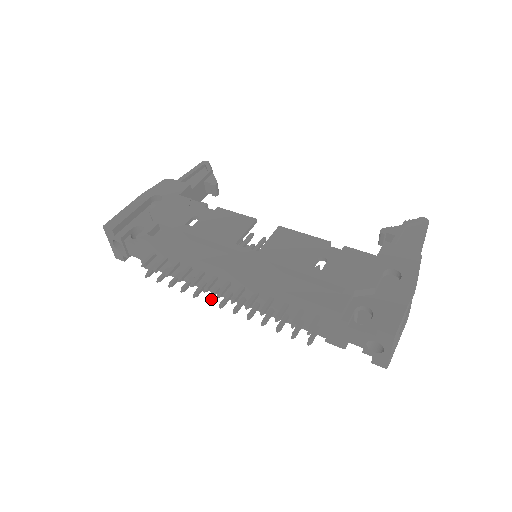
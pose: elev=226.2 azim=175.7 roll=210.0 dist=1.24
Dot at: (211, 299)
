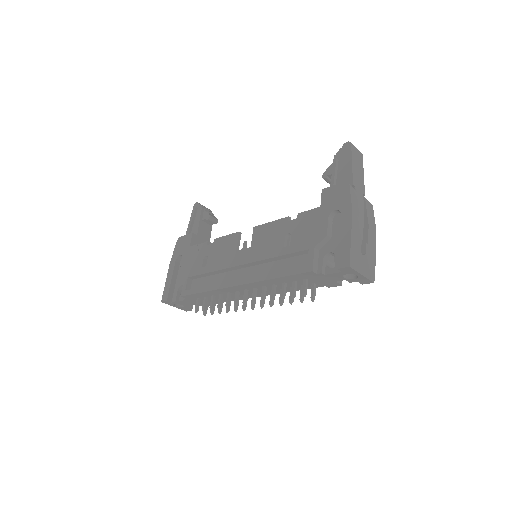
Dot at: (245, 306)
